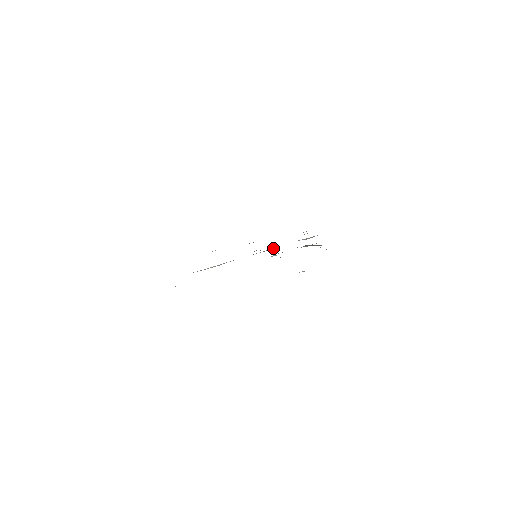
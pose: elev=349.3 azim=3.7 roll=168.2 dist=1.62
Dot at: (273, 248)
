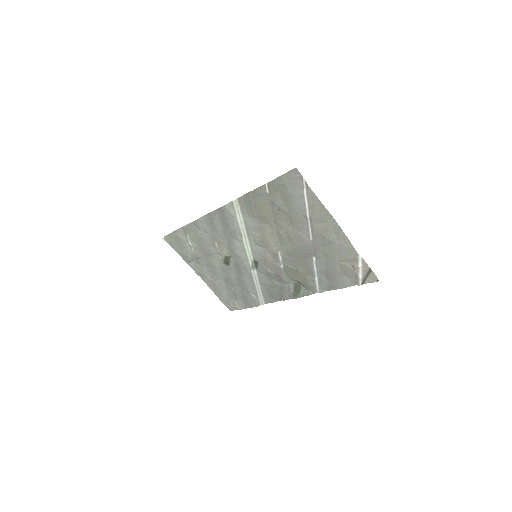
Dot at: (251, 271)
